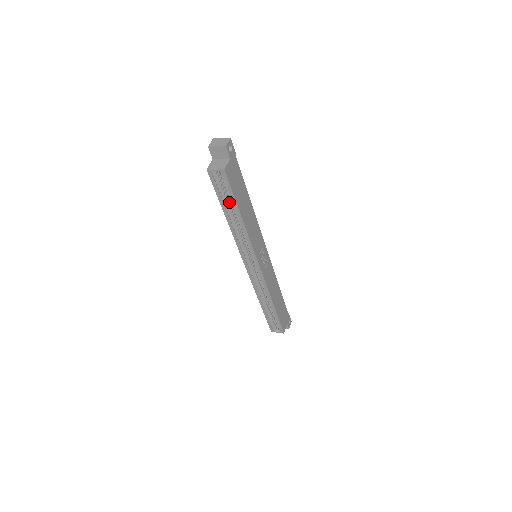
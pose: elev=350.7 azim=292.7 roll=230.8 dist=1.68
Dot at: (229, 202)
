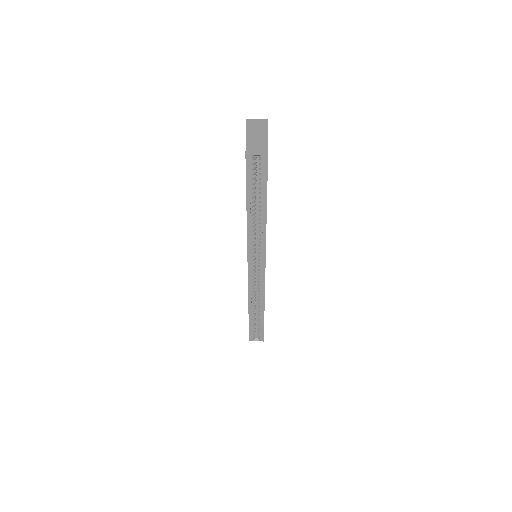
Dot at: (254, 193)
